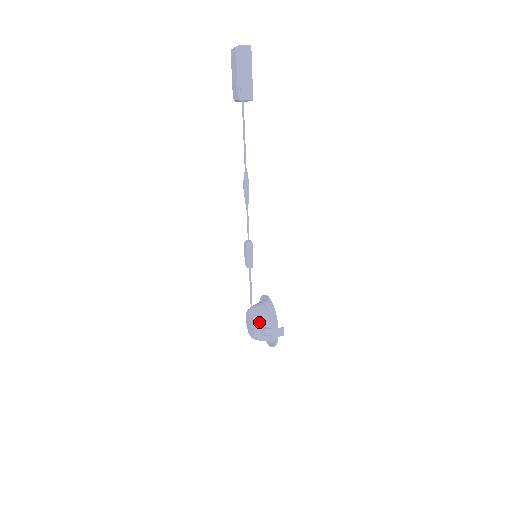
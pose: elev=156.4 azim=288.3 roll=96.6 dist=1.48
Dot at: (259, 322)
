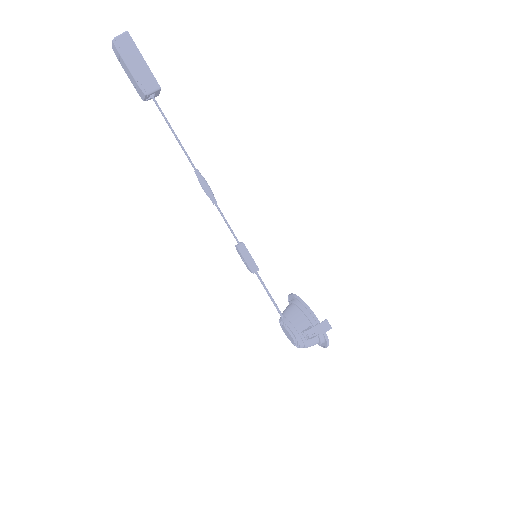
Dot at: (296, 327)
